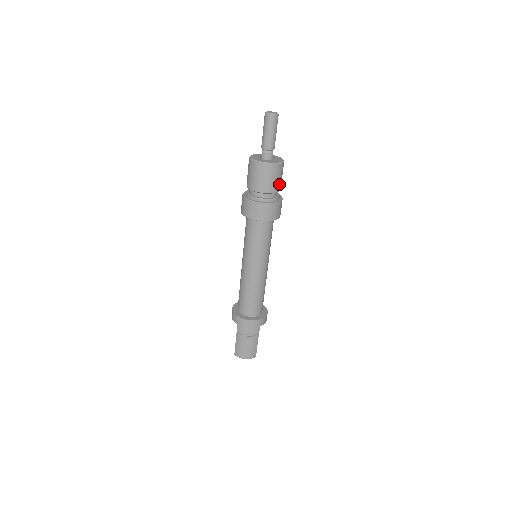
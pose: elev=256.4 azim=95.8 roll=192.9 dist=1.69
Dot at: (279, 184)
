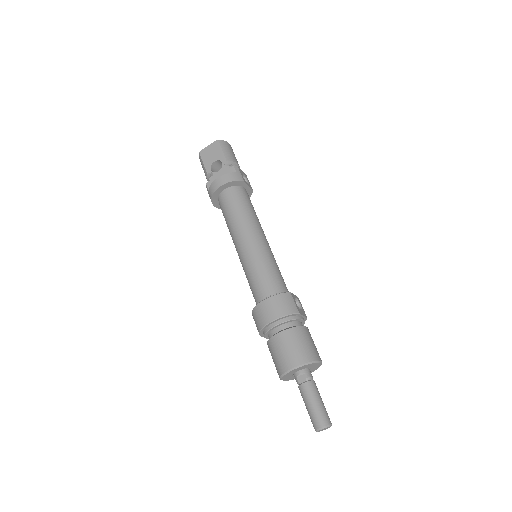
Dot at: occluded
